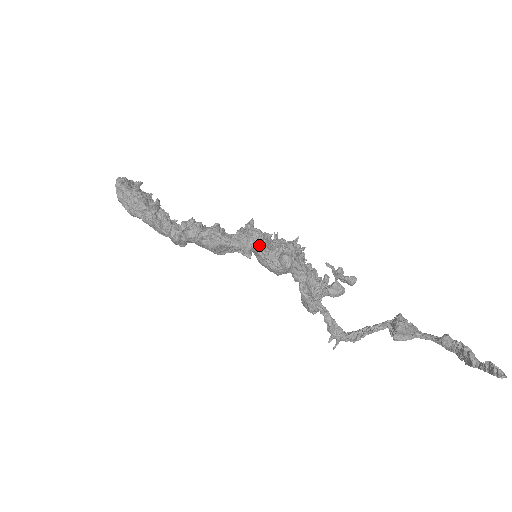
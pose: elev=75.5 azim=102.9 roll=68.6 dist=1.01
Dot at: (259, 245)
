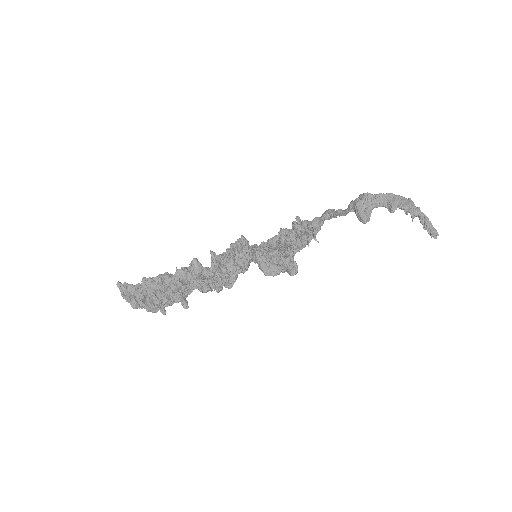
Dot at: occluded
